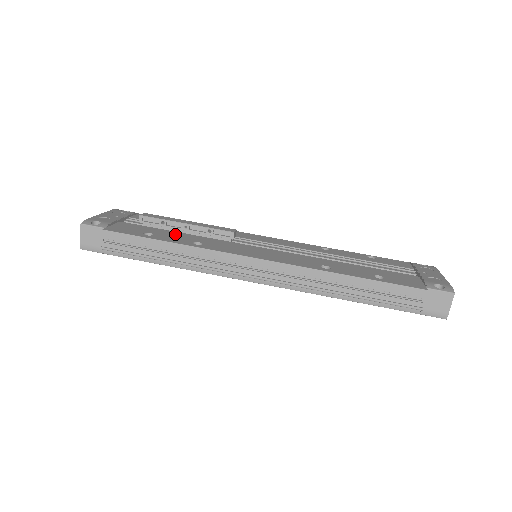
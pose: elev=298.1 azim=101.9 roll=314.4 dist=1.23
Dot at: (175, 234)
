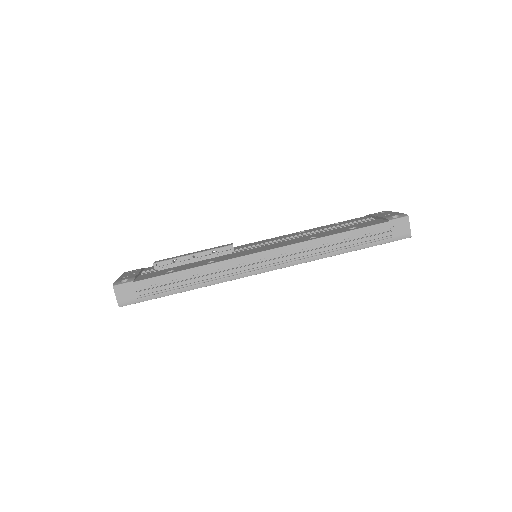
Dot at: (189, 264)
